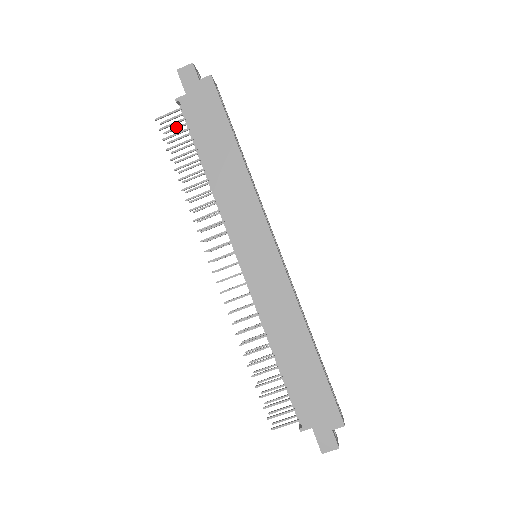
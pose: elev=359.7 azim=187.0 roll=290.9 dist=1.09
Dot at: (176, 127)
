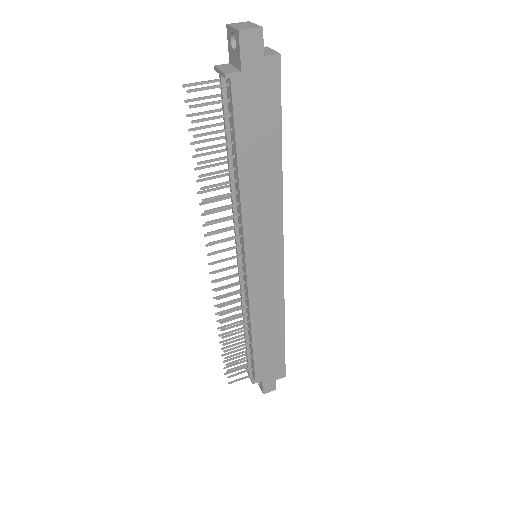
Dot at: (204, 97)
